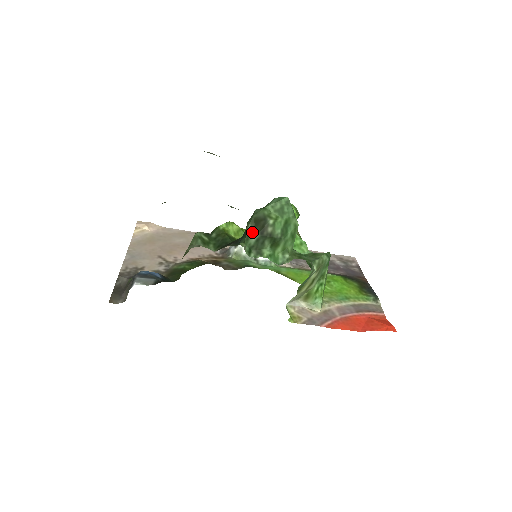
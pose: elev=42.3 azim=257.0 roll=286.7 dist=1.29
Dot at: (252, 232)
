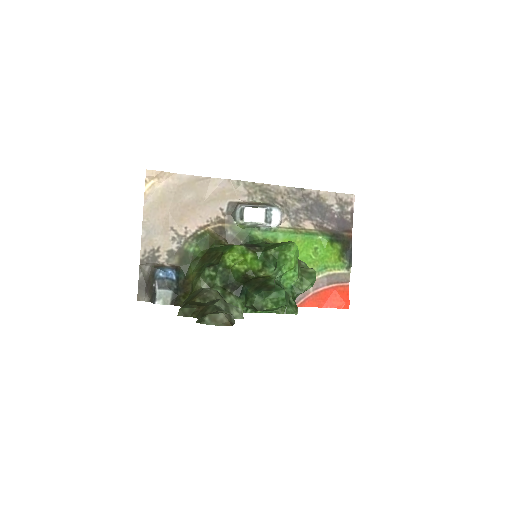
Dot at: (251, 308)
